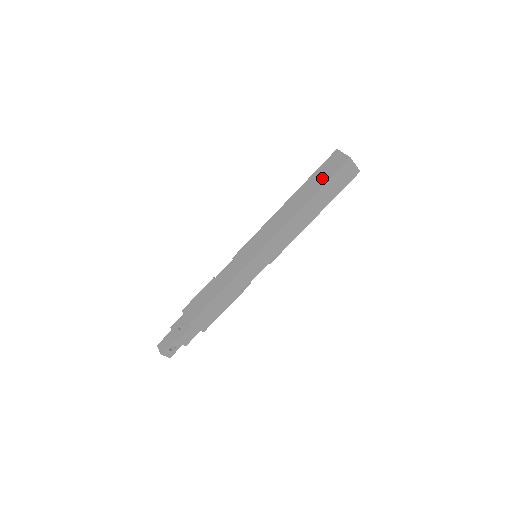
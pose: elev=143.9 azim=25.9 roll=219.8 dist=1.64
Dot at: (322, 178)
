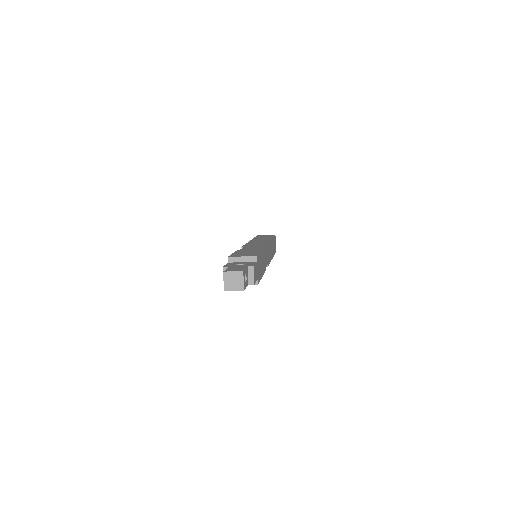
Dot at: (267, 236)
